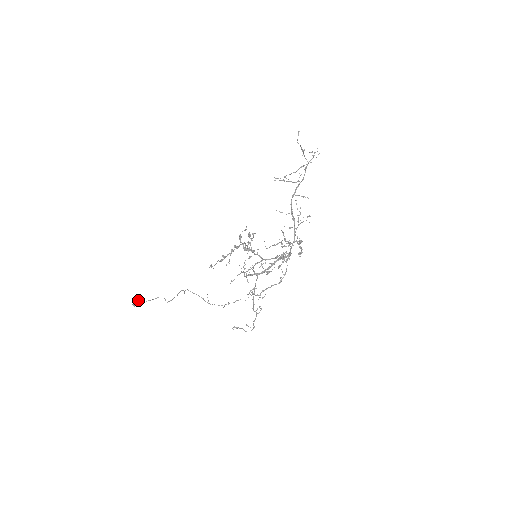
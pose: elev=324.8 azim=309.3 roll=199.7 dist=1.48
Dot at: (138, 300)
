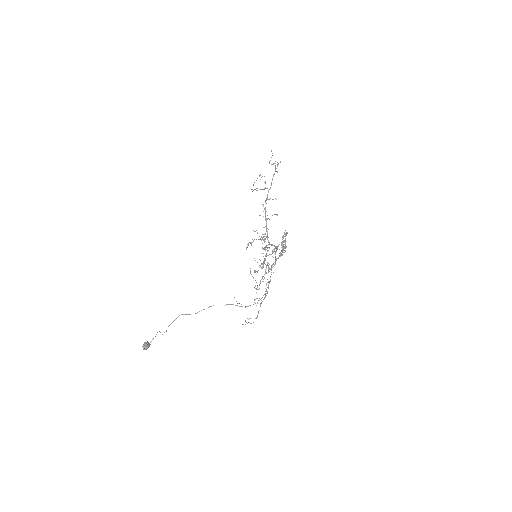
Dot at: (147, 342)
